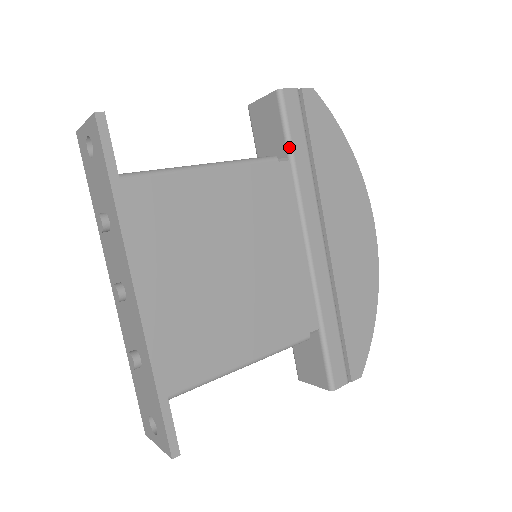
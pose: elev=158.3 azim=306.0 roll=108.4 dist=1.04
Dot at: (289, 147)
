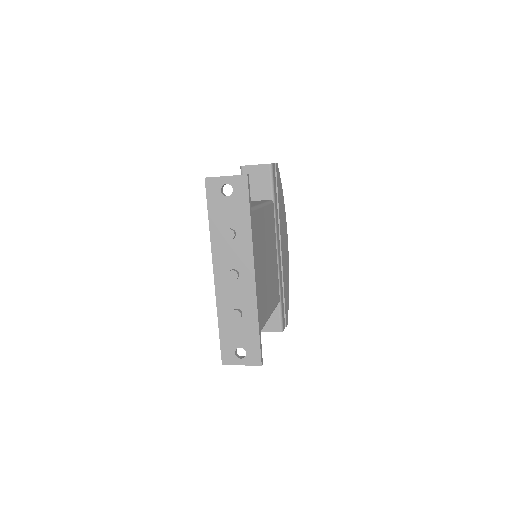
Dot at: (273, 196)
